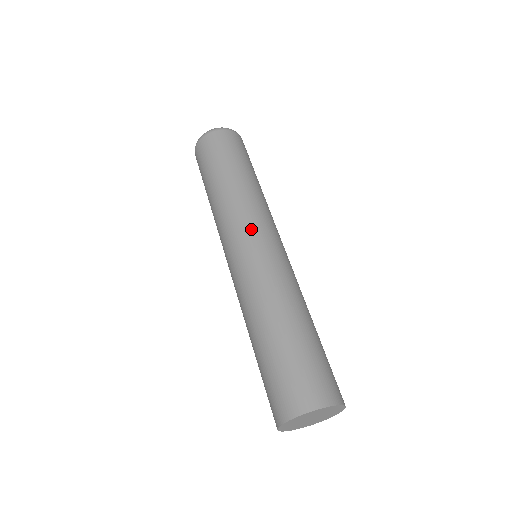
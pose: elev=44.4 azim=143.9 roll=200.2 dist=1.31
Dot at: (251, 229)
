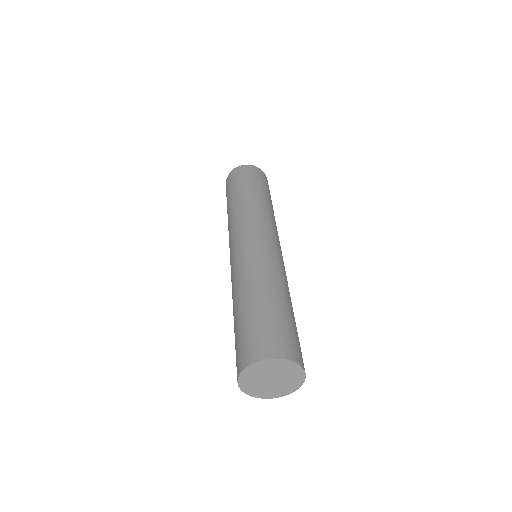
Dot at: (251, 229)
